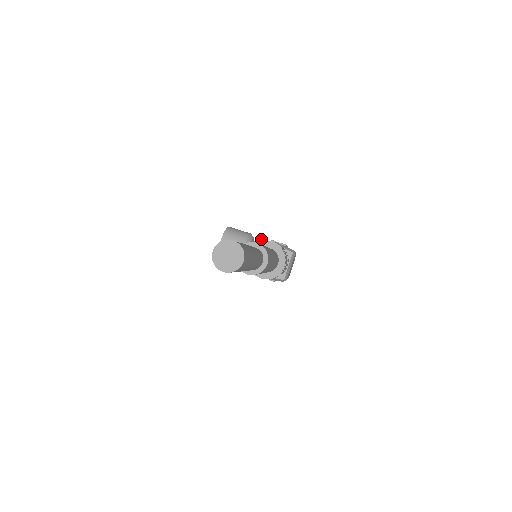
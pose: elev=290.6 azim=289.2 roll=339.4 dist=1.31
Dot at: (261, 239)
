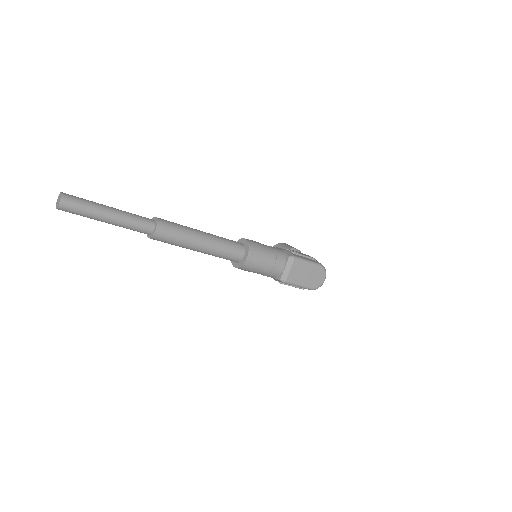
Dot at: occluded
